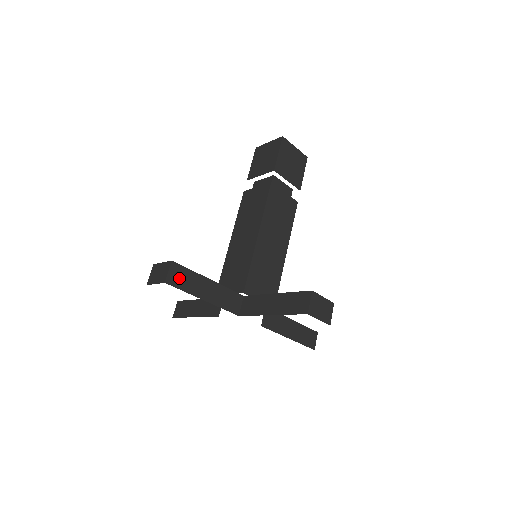
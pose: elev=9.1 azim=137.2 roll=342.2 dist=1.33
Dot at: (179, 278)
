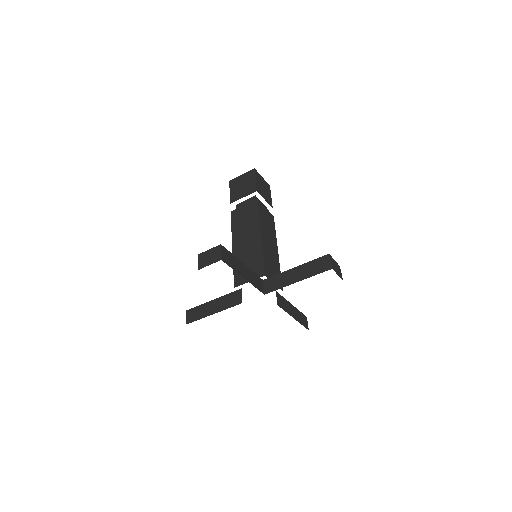
Dot at: (227, 258)
